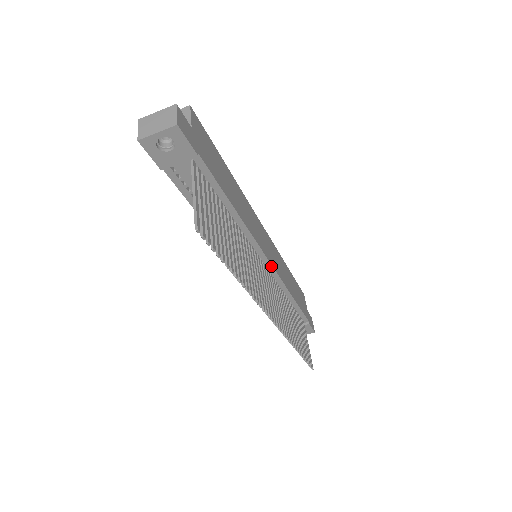
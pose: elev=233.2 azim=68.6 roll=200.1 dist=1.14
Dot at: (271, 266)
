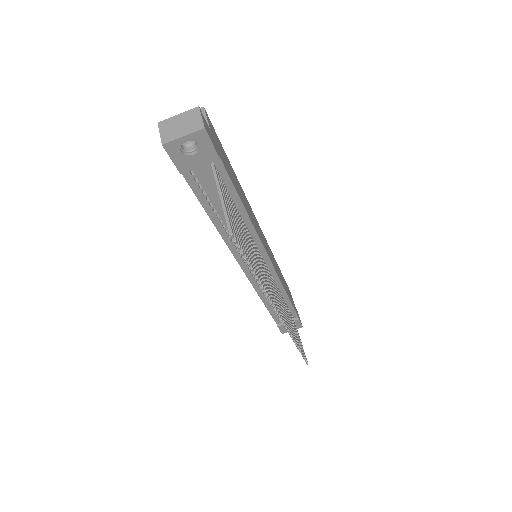
Dot at: (271, 265)
